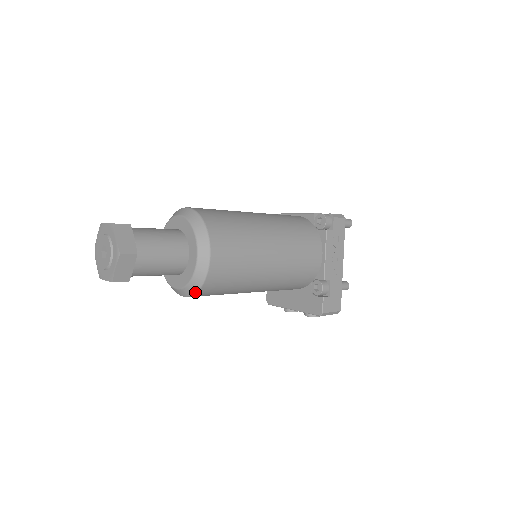
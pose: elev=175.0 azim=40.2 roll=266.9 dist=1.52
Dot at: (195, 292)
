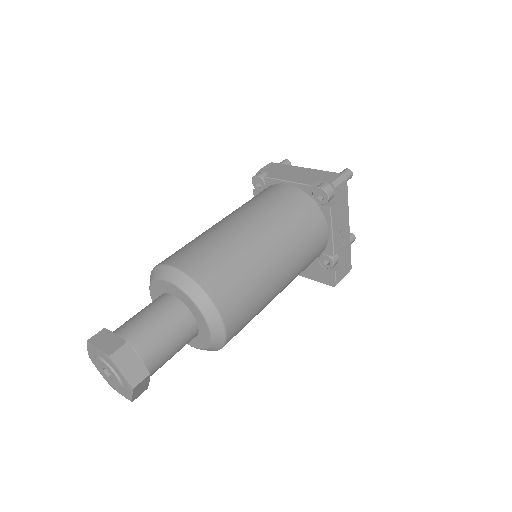
Dot at: occluded
